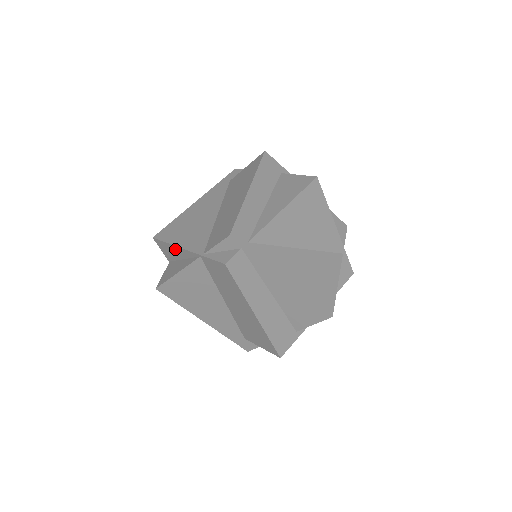
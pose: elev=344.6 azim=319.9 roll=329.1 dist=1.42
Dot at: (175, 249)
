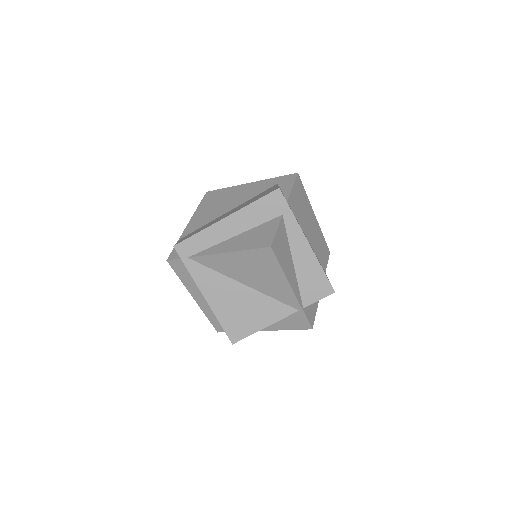
Dot at: occluded
